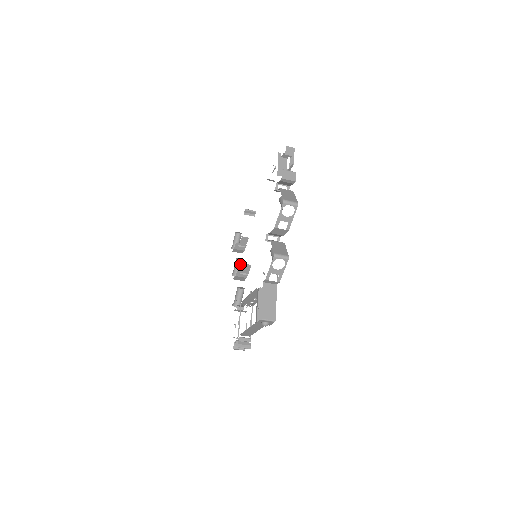
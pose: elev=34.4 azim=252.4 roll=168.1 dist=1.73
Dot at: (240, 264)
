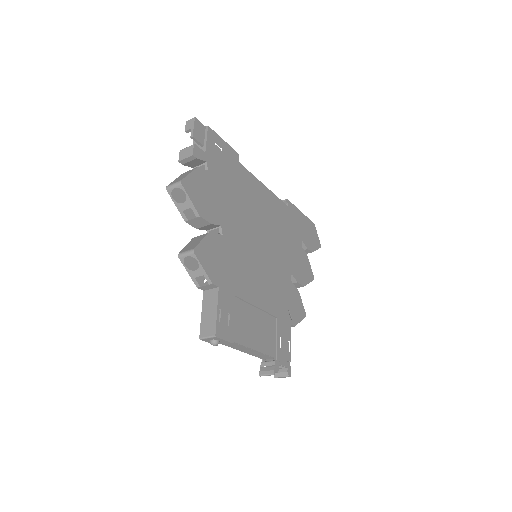
Dot at: occluded
